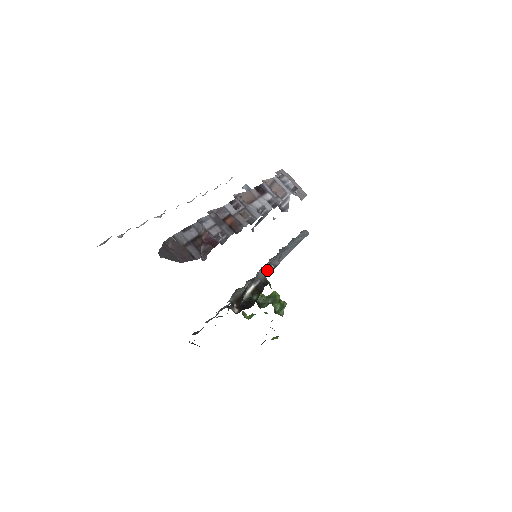
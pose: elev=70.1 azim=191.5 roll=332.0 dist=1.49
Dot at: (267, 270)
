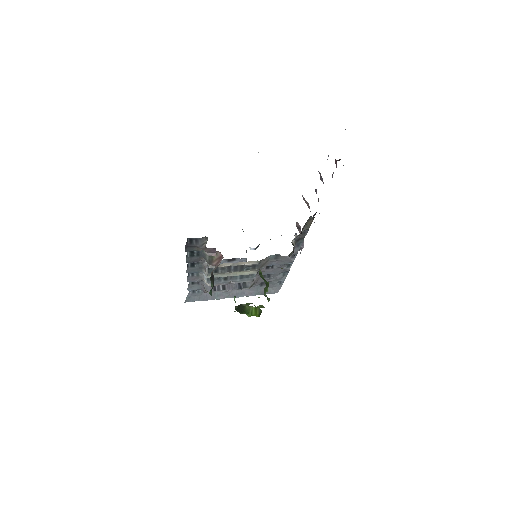
Dot at: (257, 272)
